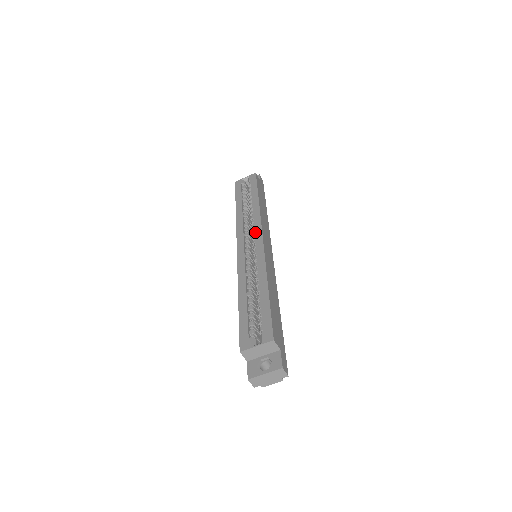
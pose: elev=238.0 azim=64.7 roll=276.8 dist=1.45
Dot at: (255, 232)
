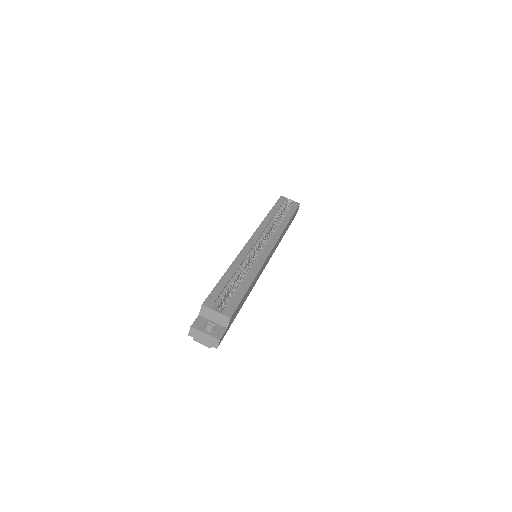
Dot at: (270, 241)
